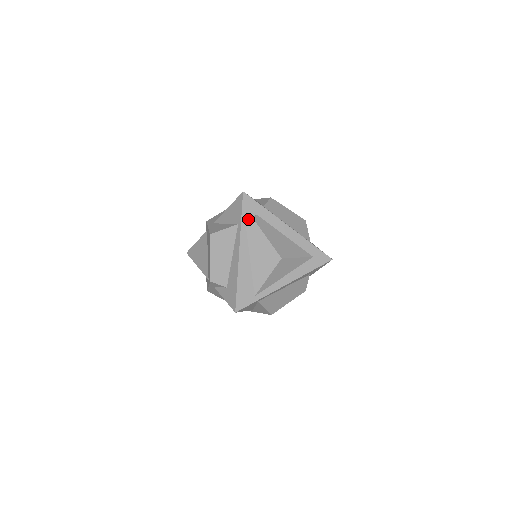
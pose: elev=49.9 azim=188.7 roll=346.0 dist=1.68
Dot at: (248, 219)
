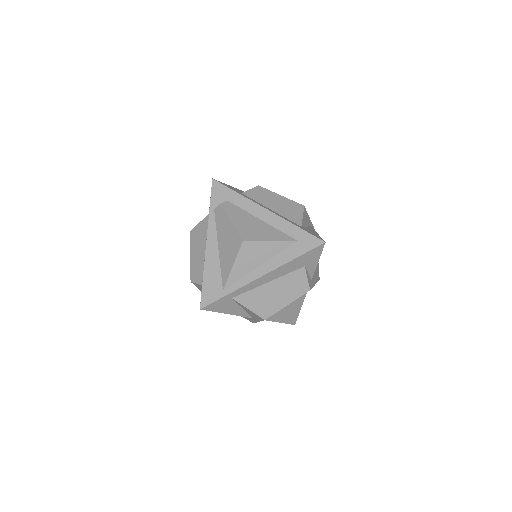
Dot at: (217, 206)
